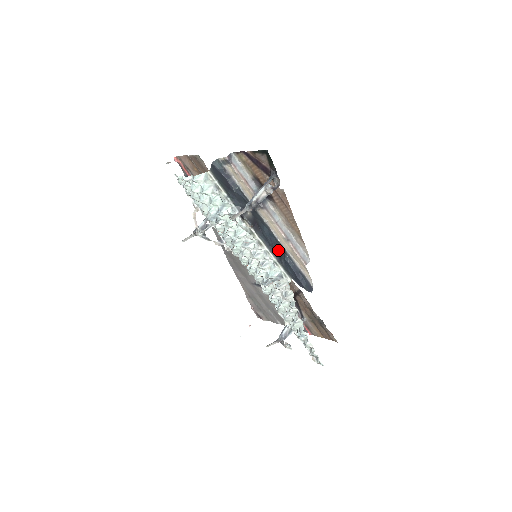
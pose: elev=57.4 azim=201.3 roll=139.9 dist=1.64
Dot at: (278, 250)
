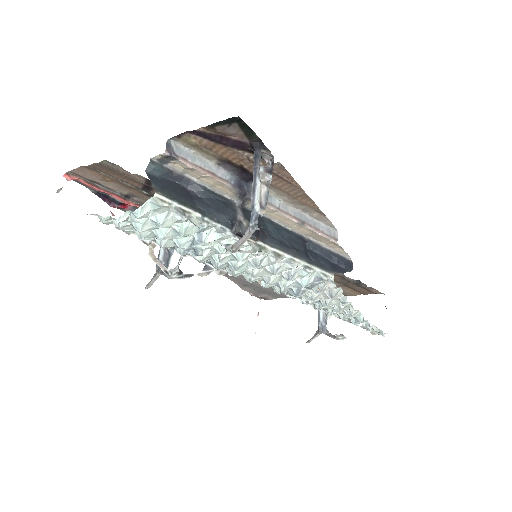
Dot at: (298, 245)
